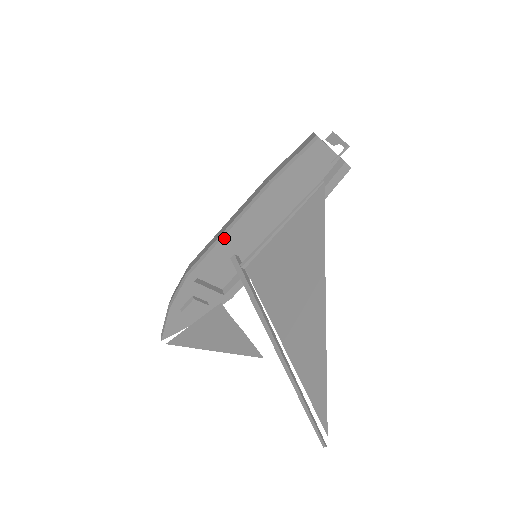
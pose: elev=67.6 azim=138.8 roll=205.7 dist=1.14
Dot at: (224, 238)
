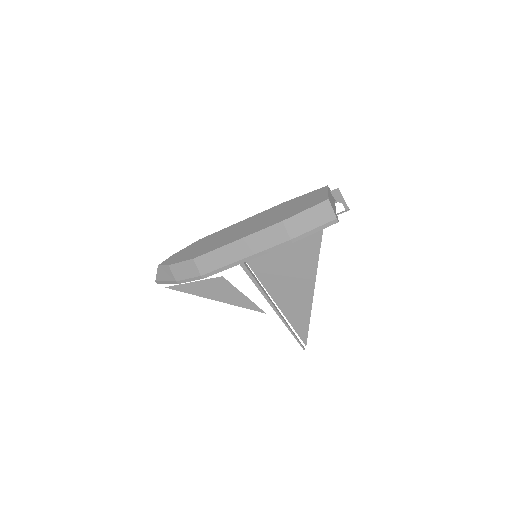
Dot at: (242, 262)
